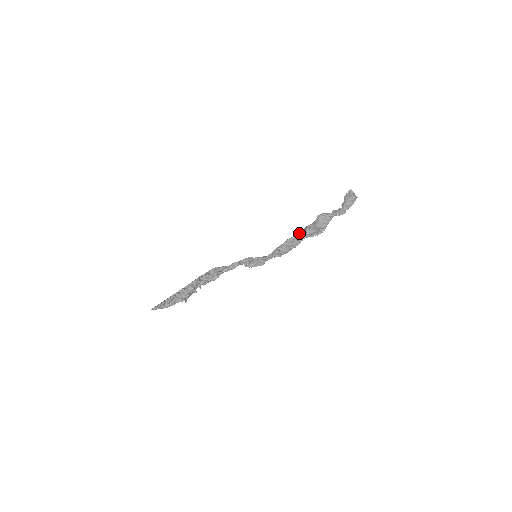
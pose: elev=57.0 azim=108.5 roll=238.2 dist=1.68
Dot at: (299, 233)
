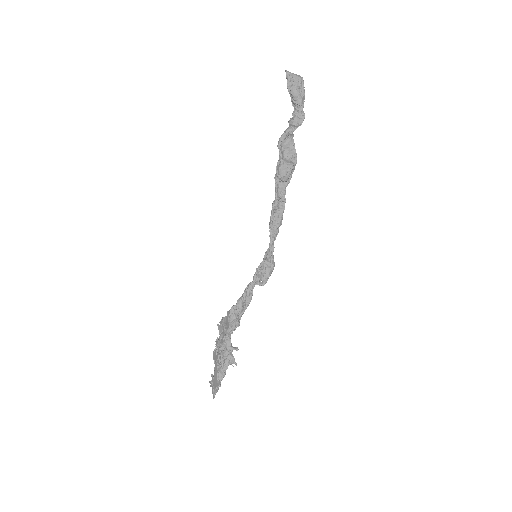
Dot at: (277, 189)
